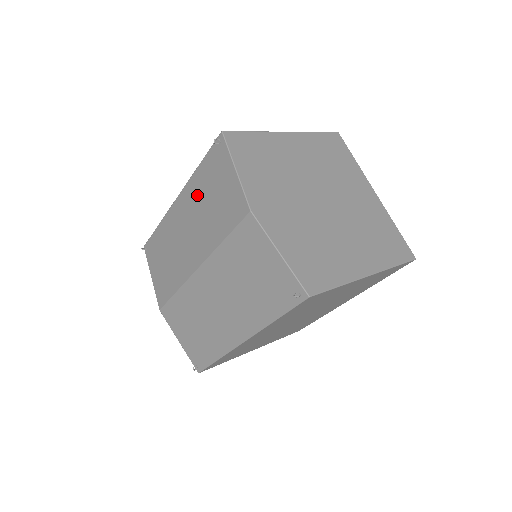
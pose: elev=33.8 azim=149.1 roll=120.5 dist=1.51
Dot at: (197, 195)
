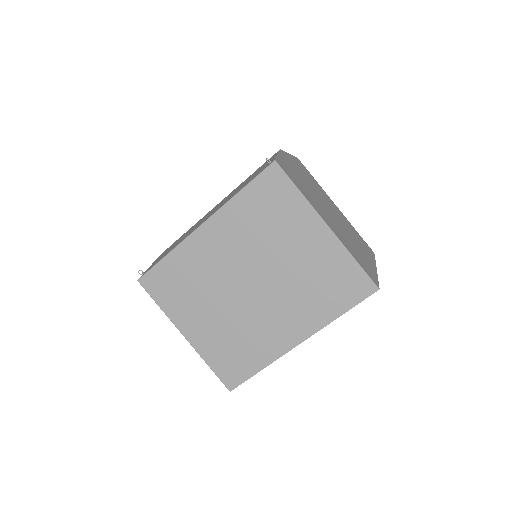
Dot at: occluded
